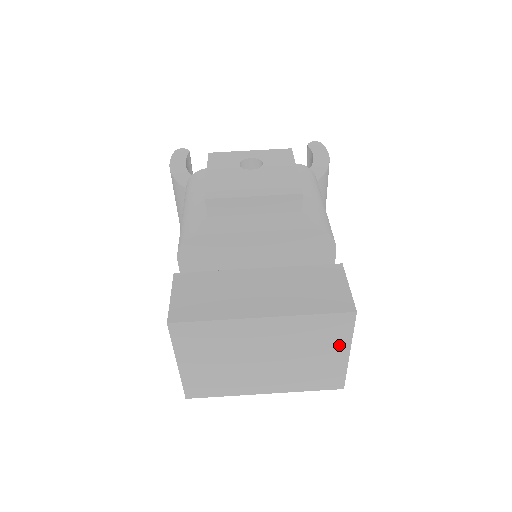
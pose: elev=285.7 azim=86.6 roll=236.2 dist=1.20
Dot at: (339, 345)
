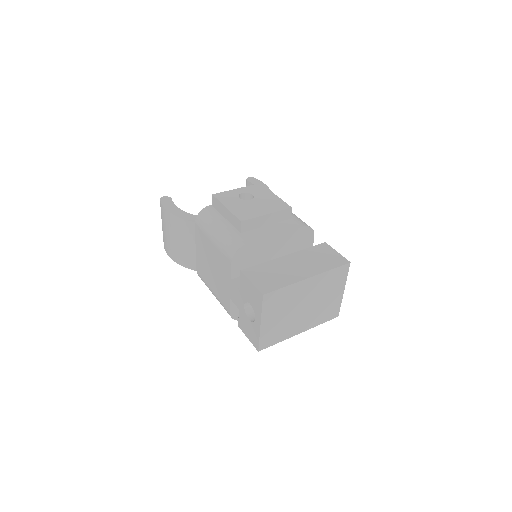
Dot at: (340, 286)
